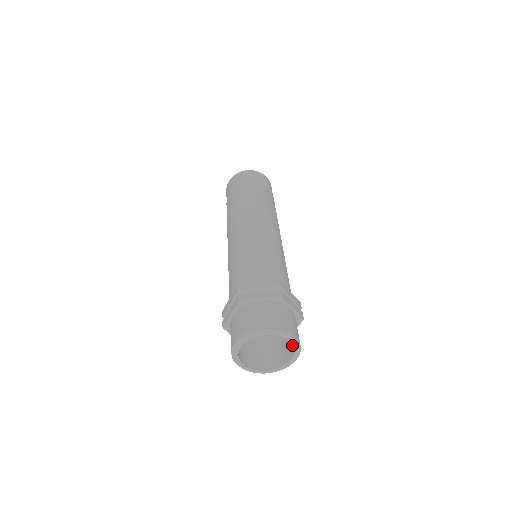
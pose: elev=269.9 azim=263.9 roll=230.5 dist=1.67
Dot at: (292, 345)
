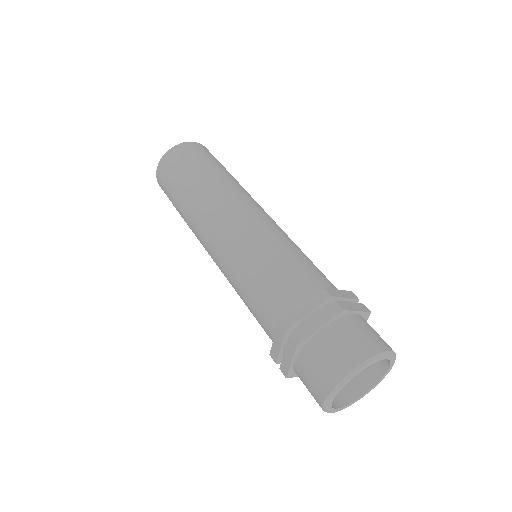
Dot at: occluded
